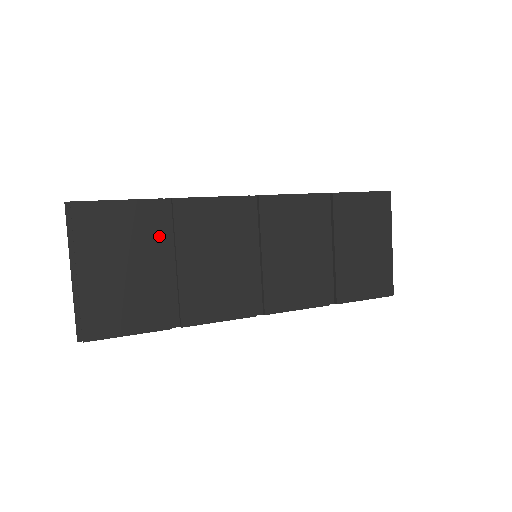
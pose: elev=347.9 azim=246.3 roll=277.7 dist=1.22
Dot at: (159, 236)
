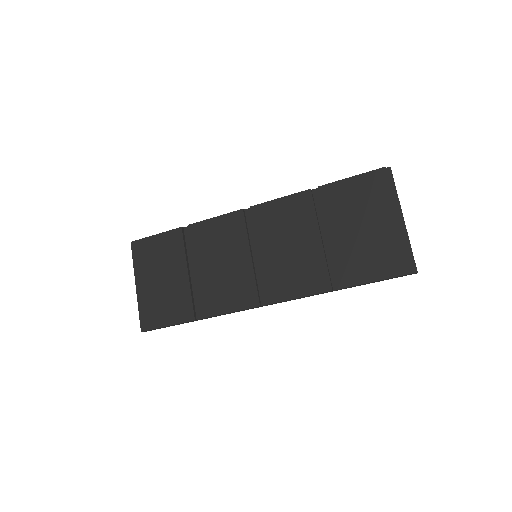
Dot at: (181, 253)
